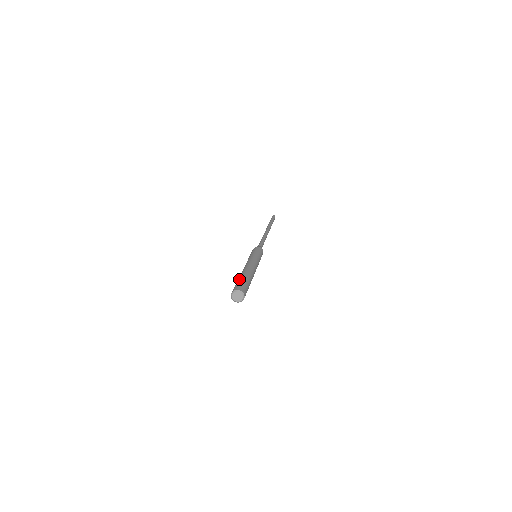
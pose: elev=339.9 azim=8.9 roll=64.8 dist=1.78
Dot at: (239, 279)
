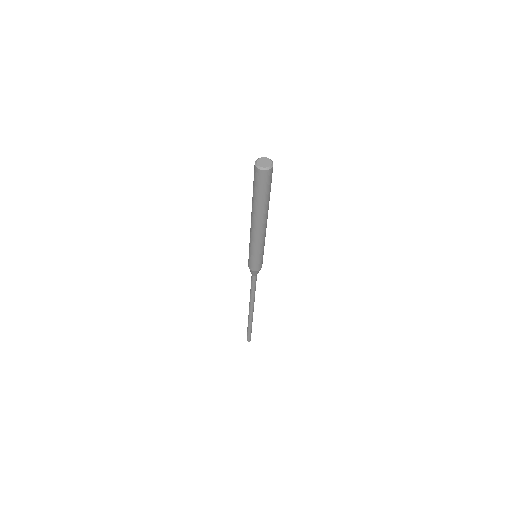
Dot at: occluded
